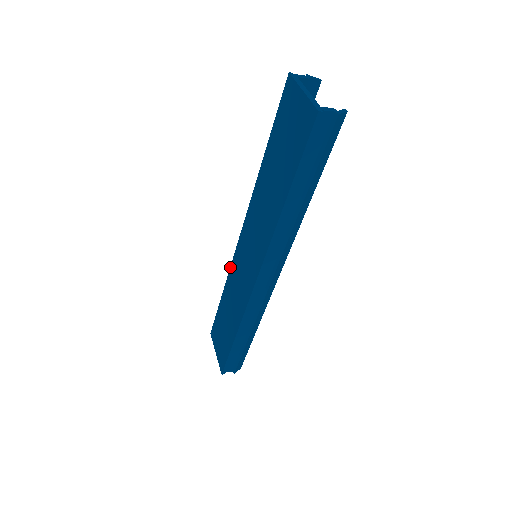
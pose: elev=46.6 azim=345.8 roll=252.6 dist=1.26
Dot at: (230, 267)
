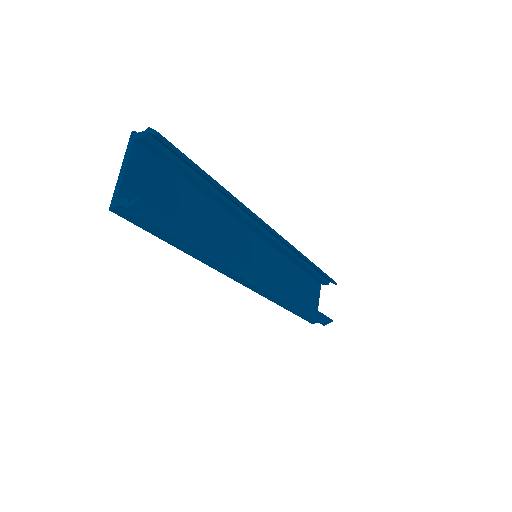
Dot at: occluded
